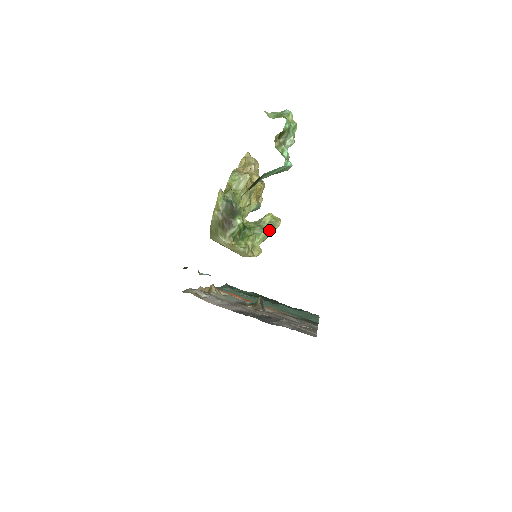
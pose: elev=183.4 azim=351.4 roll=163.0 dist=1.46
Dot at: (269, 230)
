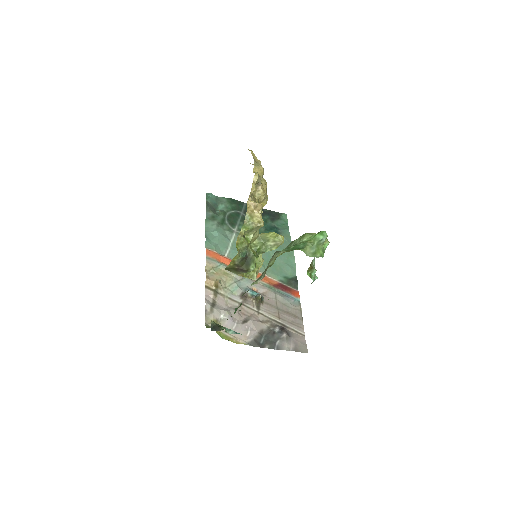
Dot at: (273, 249)
